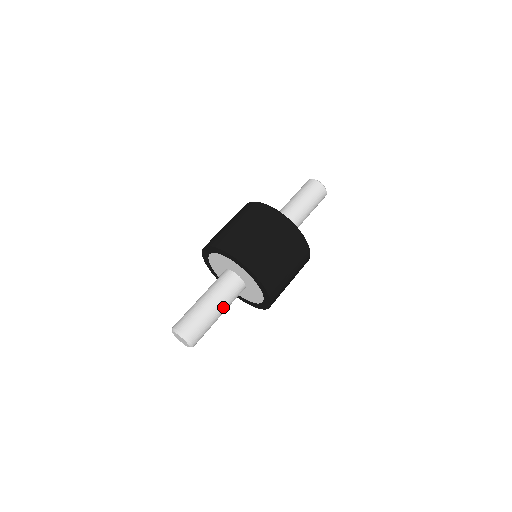
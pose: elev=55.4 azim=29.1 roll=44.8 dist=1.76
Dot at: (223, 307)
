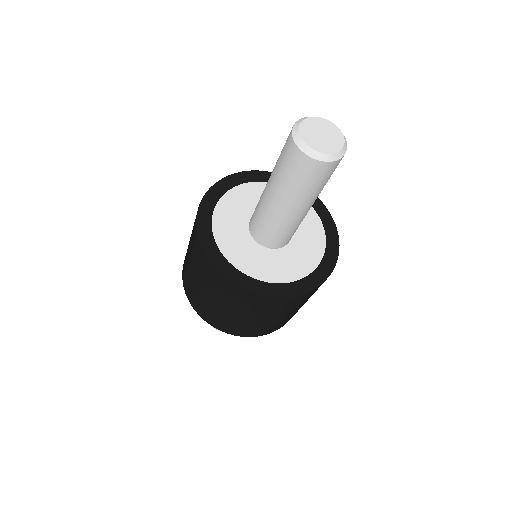
Dot at: occluded
